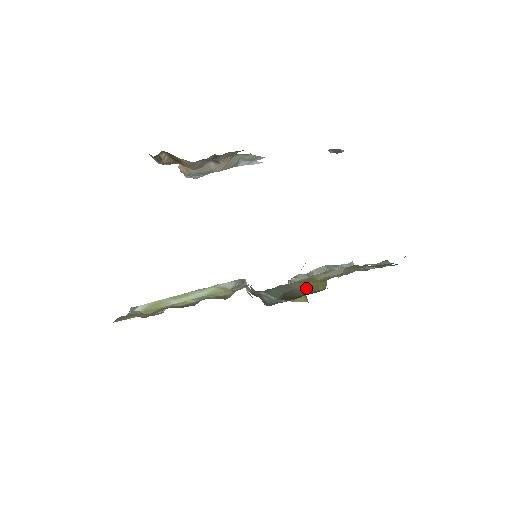
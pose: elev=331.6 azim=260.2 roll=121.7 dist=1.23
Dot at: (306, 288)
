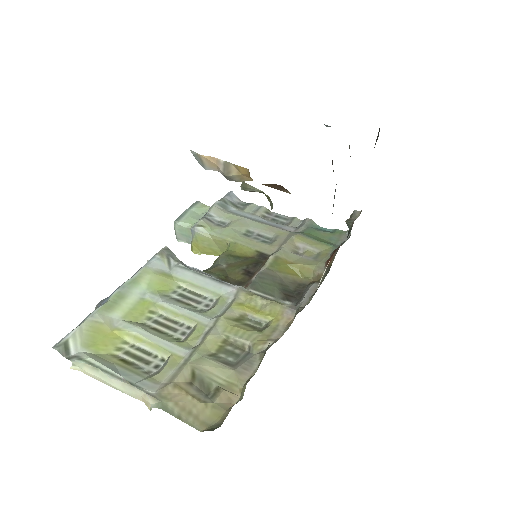
Dot at: (287, 275)
